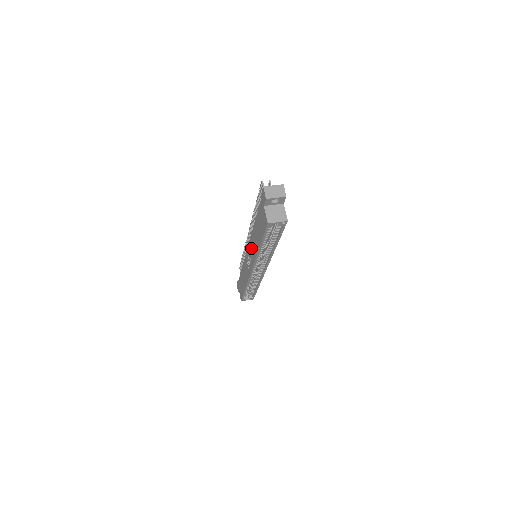
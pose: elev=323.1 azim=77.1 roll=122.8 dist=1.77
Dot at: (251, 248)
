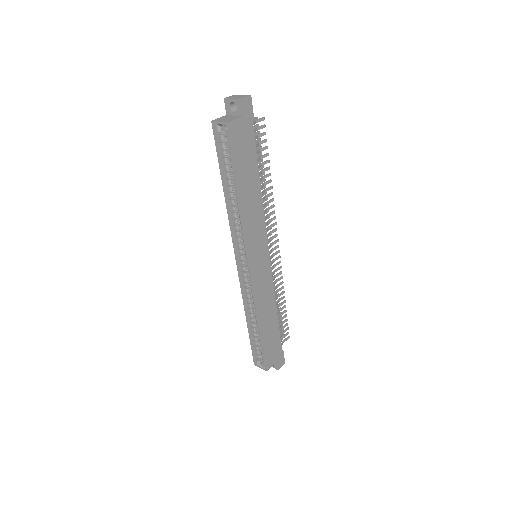
Dot at: occluded
